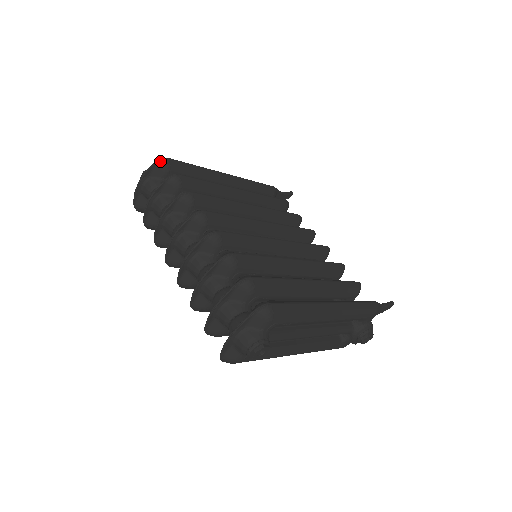
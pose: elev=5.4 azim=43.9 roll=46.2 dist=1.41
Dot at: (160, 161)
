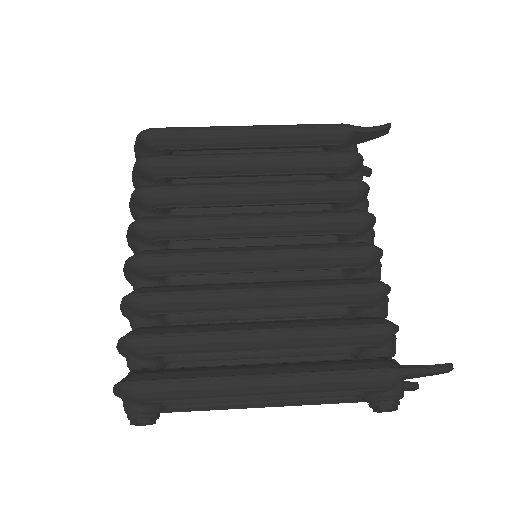
Dot at: (140, 135)
